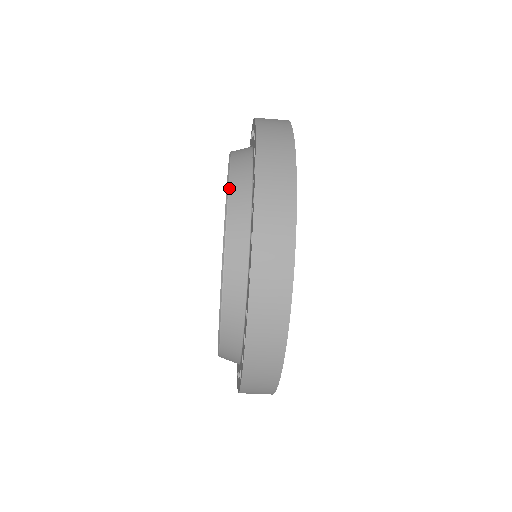
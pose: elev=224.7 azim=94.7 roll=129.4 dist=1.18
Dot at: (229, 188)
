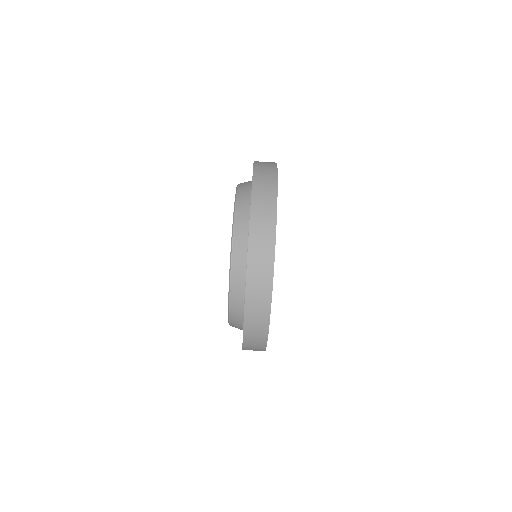
Dot at: occluded
